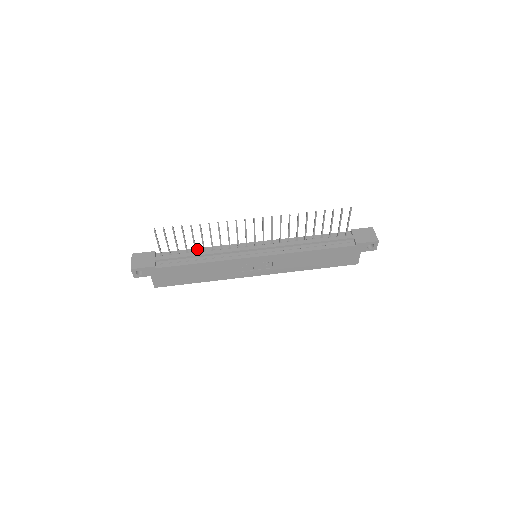
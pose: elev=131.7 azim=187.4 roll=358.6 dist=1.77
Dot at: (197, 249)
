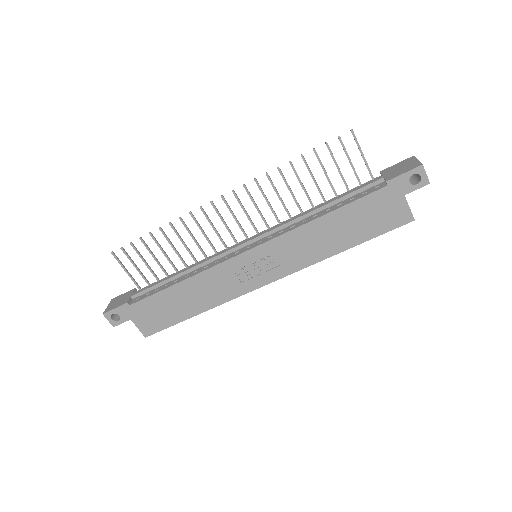
Dot at: occluded
